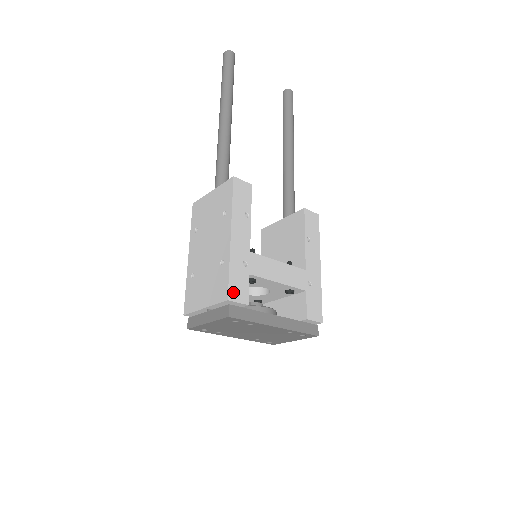
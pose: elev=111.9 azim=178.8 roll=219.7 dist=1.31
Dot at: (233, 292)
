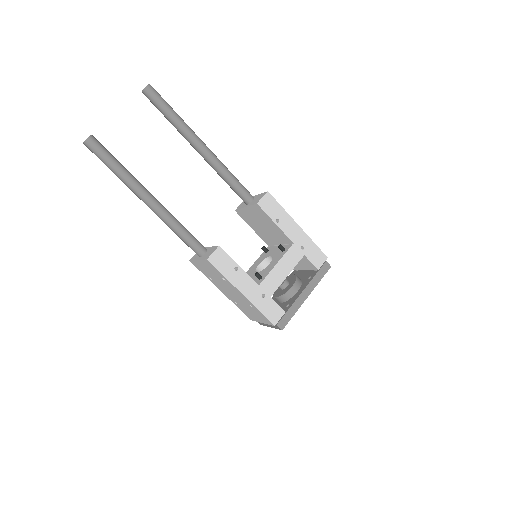
Dot at: (273, 319)
